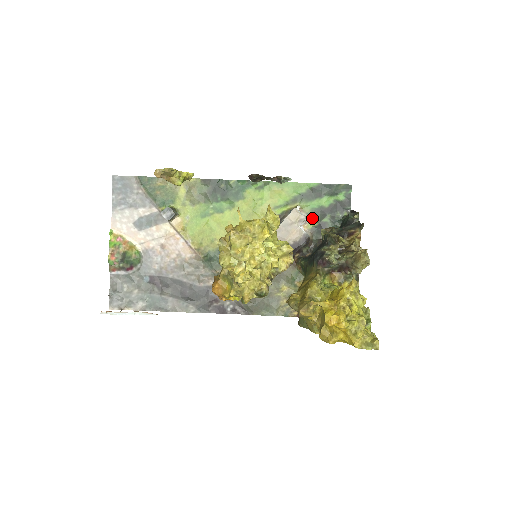
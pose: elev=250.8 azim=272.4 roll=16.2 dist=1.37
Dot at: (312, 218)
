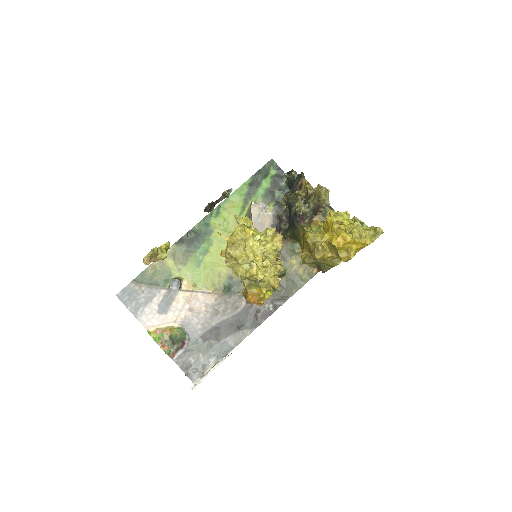
Dot at: (268, 202)
